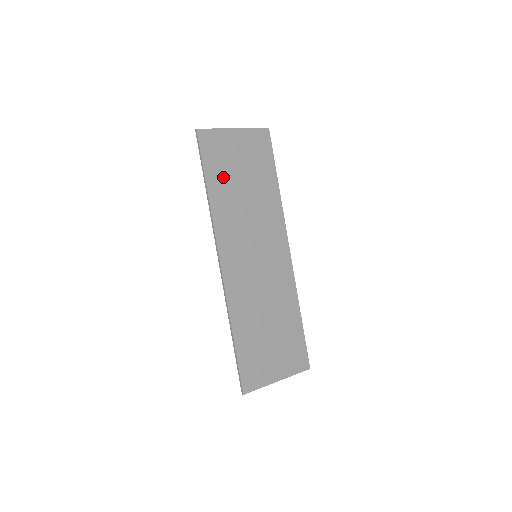
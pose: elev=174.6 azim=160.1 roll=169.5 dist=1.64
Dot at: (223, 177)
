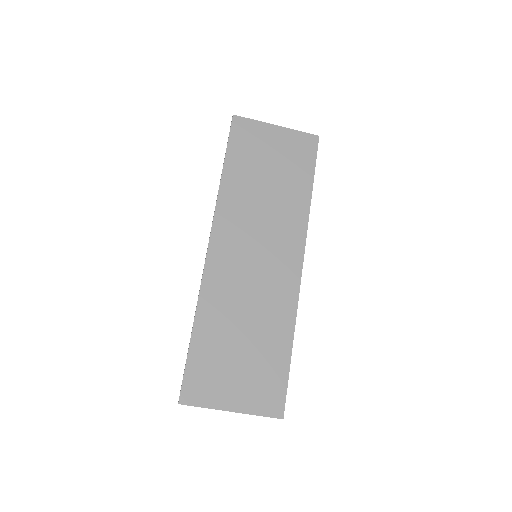
Dot at: (246, 165)
